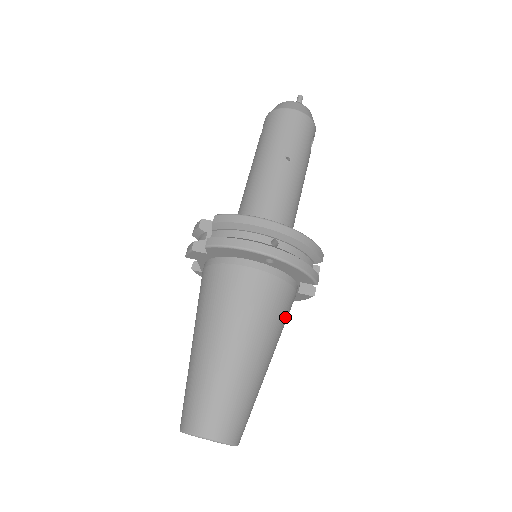
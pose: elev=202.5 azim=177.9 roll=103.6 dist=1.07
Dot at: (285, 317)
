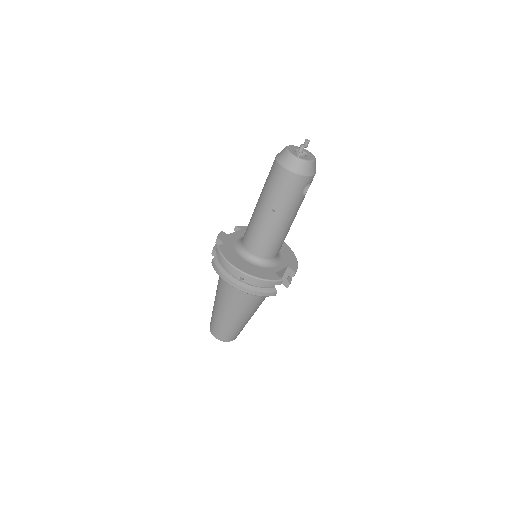
Dot at: (259, 301)
